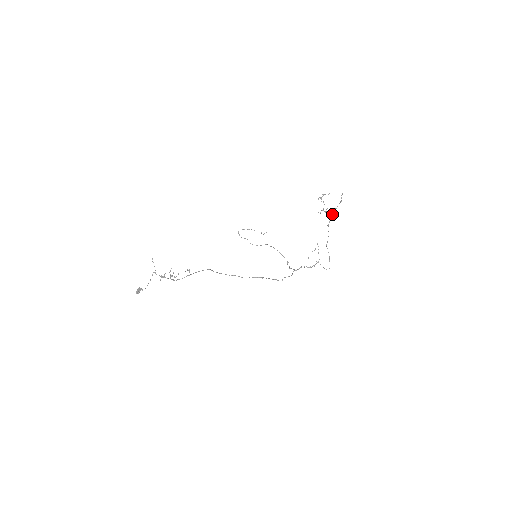
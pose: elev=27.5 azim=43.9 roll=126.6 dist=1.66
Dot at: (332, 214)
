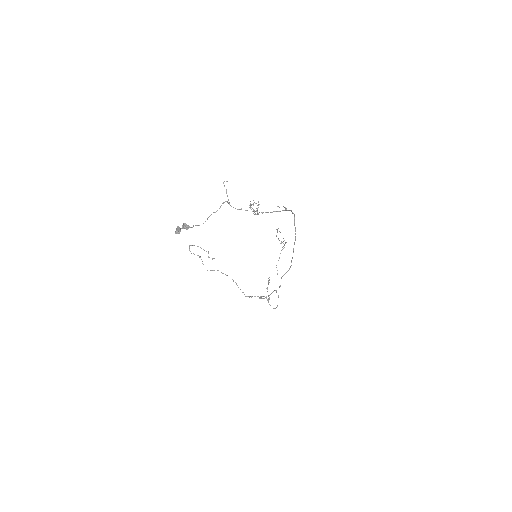
Dot at: occluded
